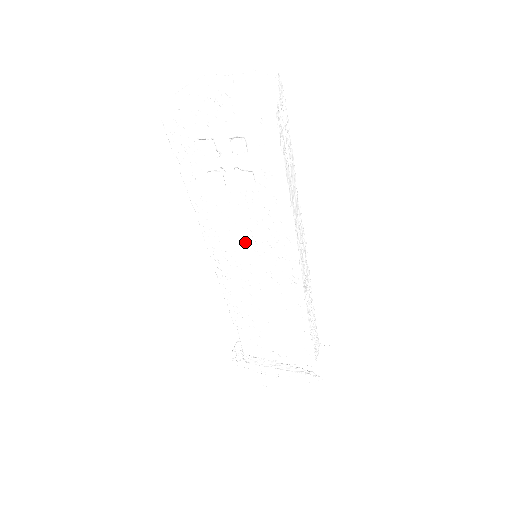
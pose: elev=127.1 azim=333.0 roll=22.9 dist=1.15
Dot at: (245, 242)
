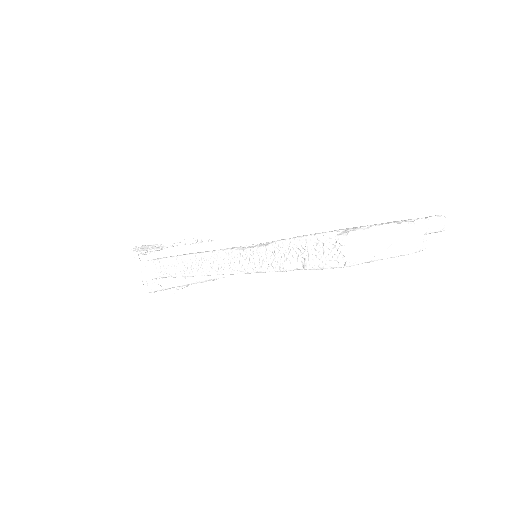
Dot at: occluded
